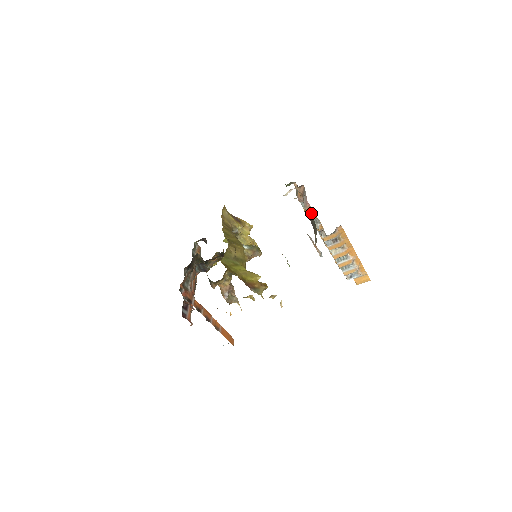
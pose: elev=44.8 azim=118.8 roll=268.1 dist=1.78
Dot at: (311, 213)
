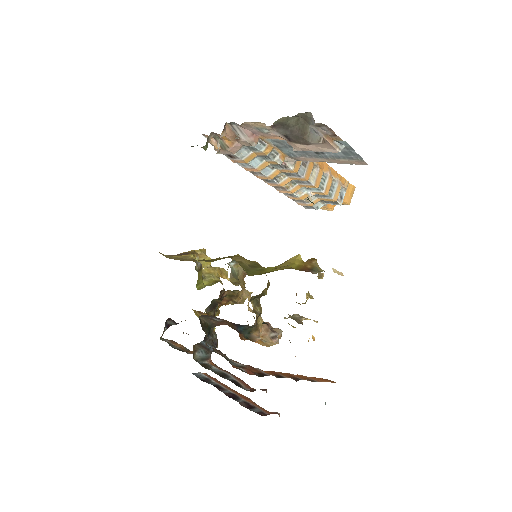
Dot at: (262, 148)
